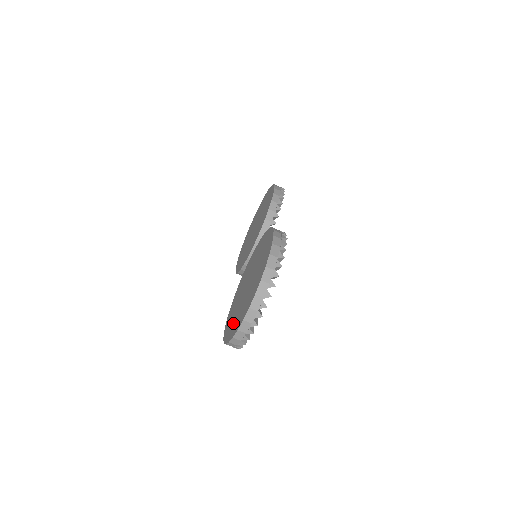
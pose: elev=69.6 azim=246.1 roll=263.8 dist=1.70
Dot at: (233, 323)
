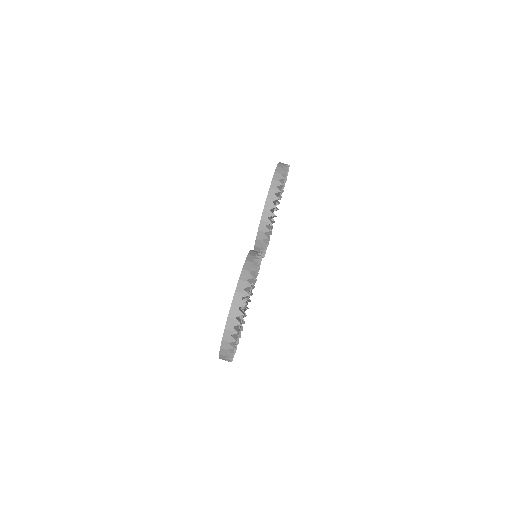
Dot at: occluded
